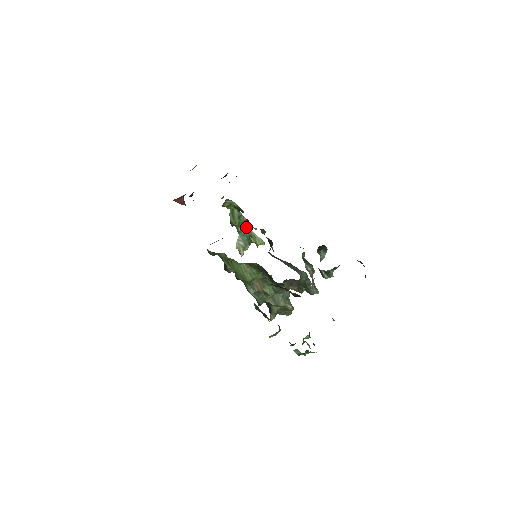
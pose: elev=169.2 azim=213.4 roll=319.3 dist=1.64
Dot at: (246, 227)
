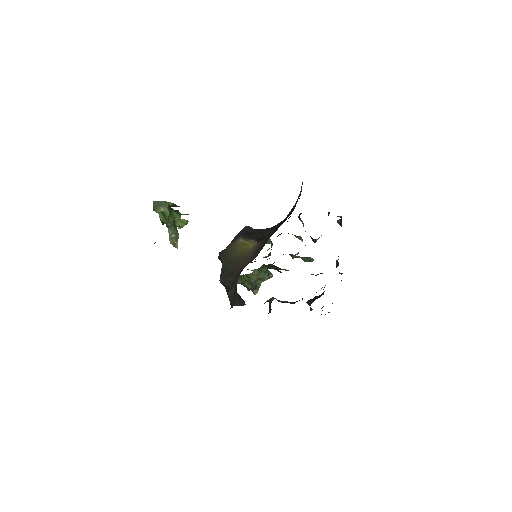
Dot at: occluded
